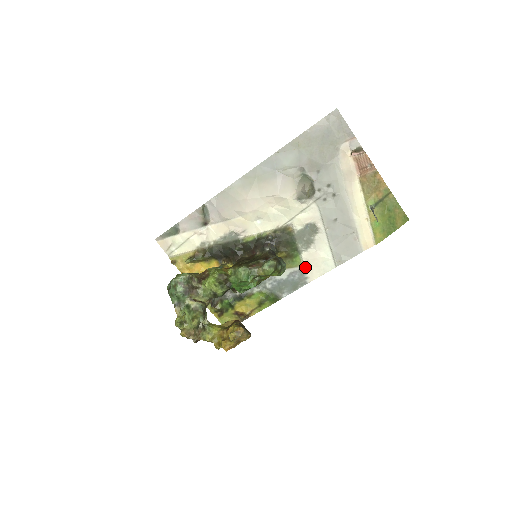
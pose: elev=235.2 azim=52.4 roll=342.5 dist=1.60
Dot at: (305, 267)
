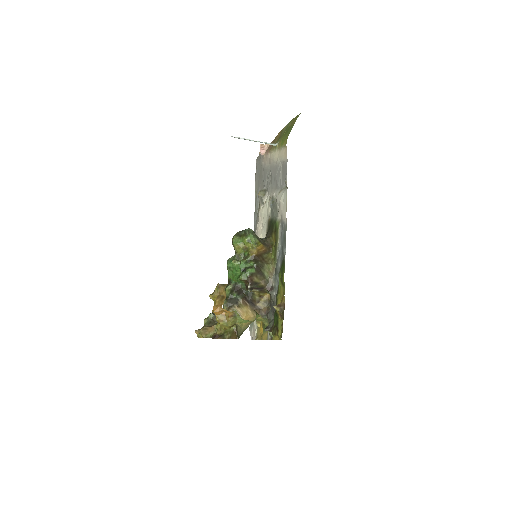
Dot at: (281, 220)
